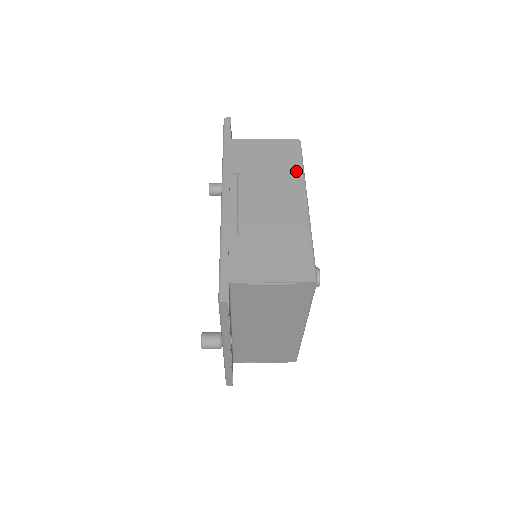
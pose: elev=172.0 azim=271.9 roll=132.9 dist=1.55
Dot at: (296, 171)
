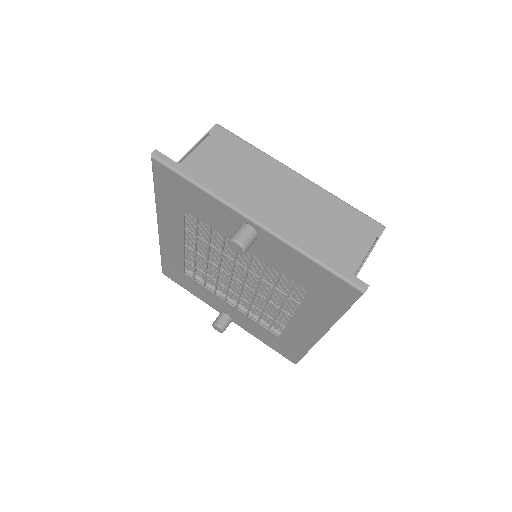
Dot at: occluded
